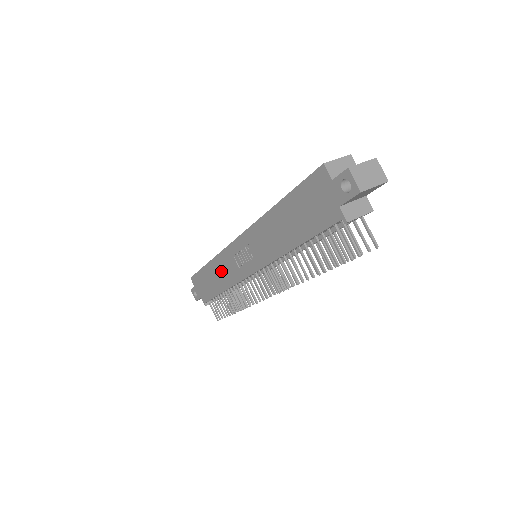
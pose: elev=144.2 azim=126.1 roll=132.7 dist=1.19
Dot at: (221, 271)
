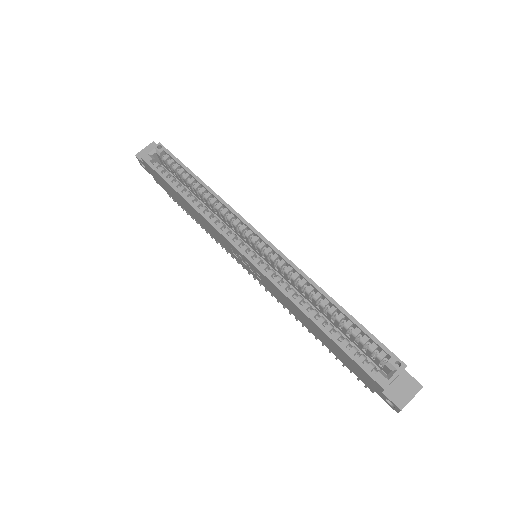
Dot at: (203, 222)
